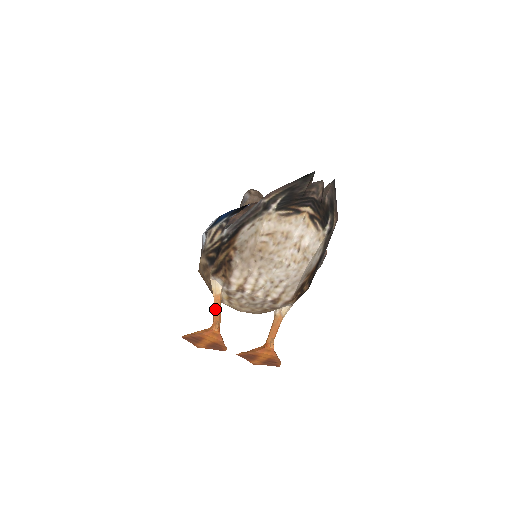
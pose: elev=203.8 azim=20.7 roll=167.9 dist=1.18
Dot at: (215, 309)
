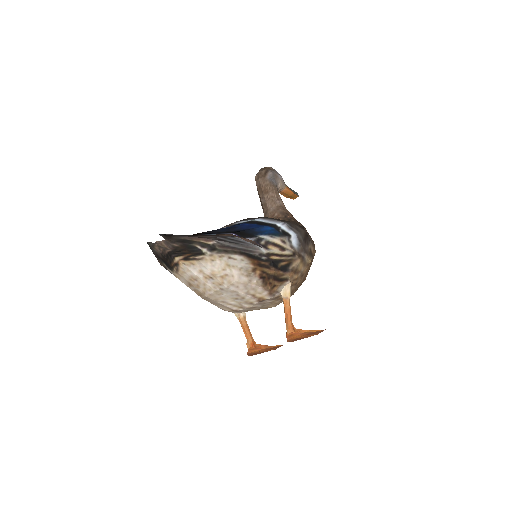
Dot at: (243, 331)
